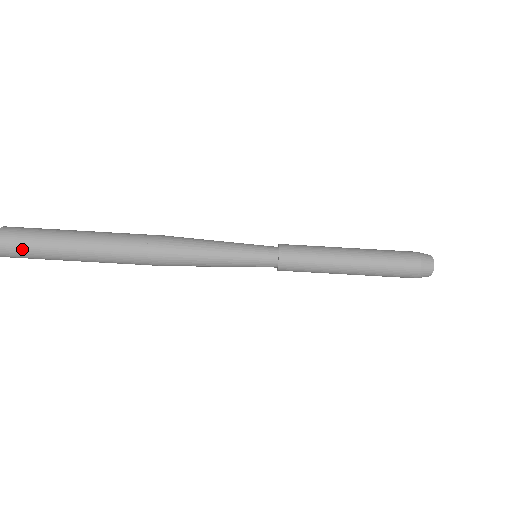
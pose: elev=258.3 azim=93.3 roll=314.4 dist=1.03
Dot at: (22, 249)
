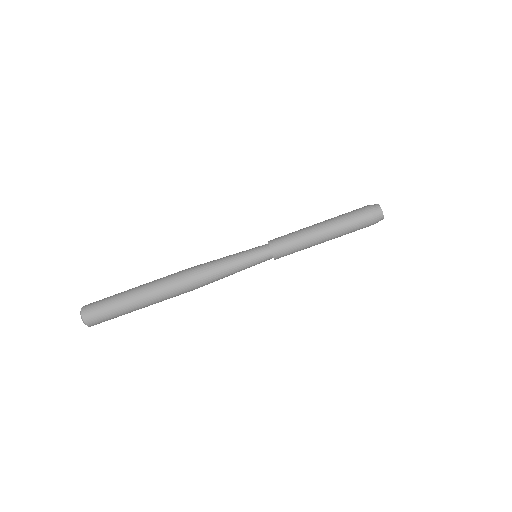
Dot at: (100, 314)
